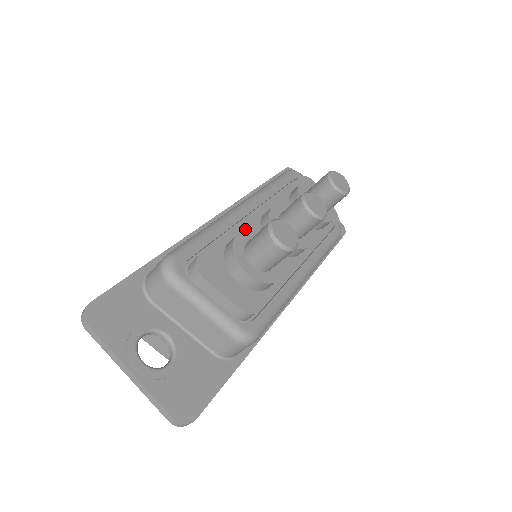
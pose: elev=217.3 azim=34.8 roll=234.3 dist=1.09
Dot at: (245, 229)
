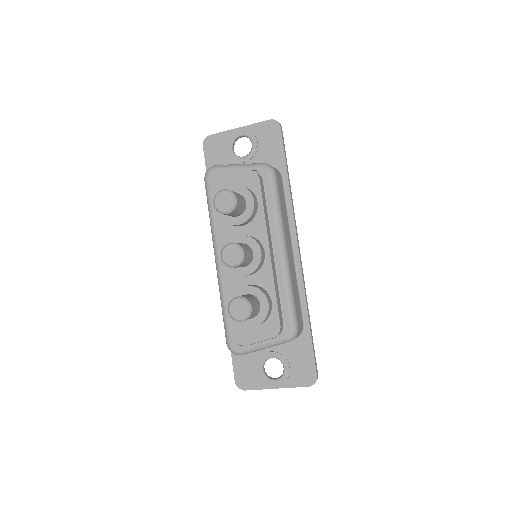
Dot at: (231, 287)
